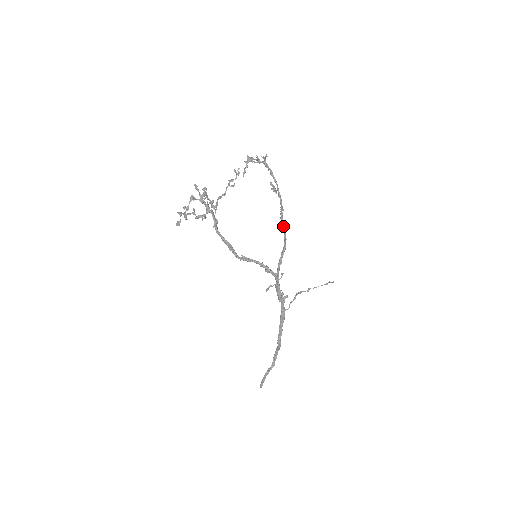
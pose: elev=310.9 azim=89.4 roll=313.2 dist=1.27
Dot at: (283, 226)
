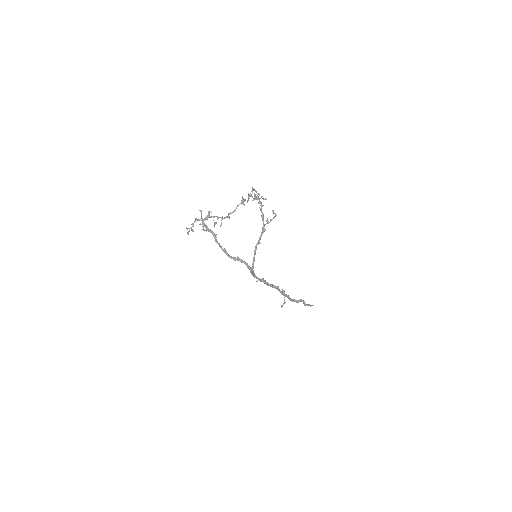
Dot at: occluded
